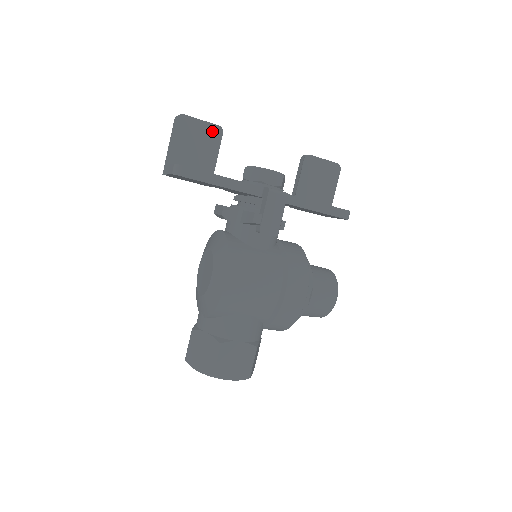
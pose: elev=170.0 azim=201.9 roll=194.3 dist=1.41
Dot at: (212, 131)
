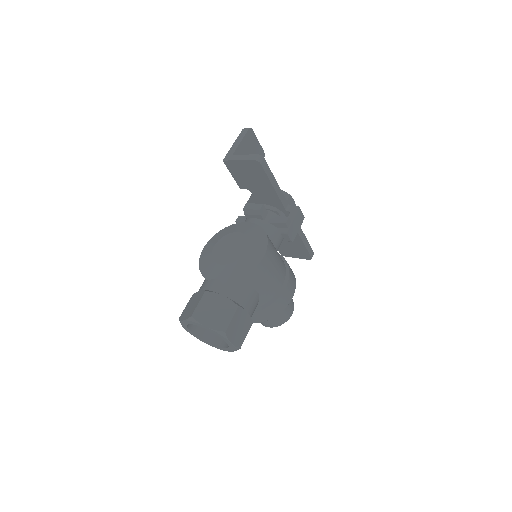
Dot at: (260, 152)
